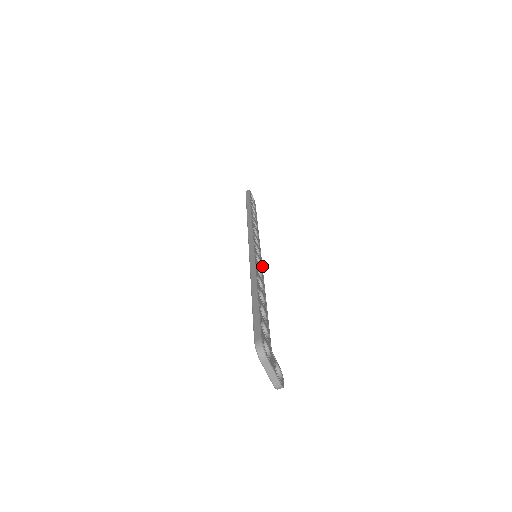
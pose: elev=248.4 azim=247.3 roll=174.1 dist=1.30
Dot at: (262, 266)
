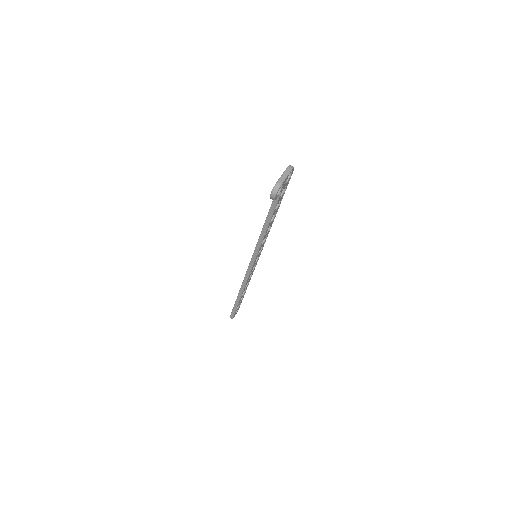
Dot at: occluded
